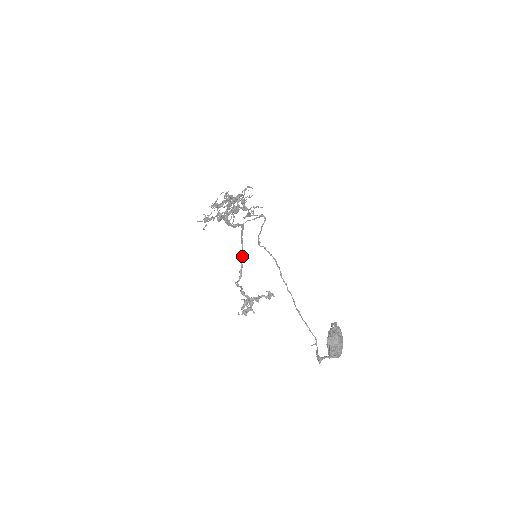
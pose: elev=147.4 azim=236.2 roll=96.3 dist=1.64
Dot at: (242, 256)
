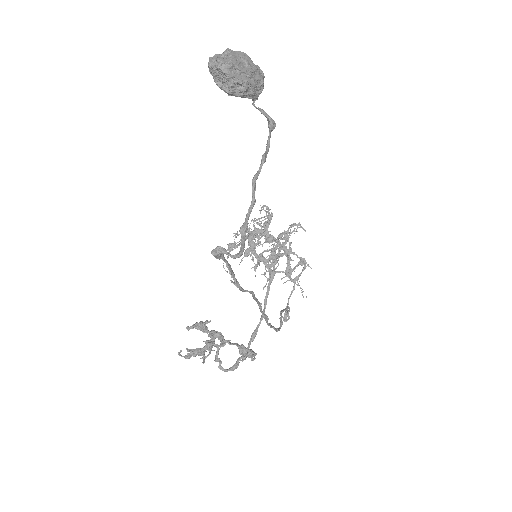
Dot at: (253, 334)
